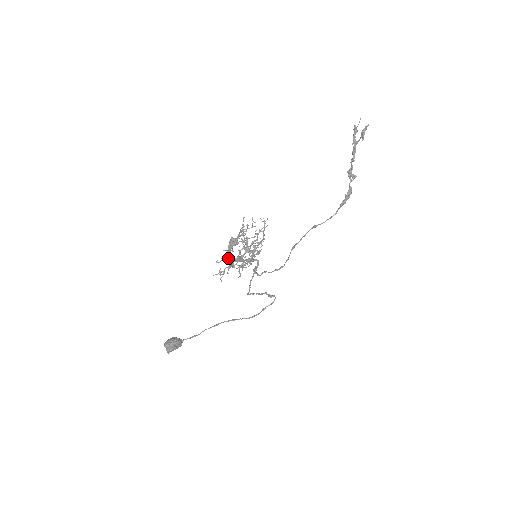
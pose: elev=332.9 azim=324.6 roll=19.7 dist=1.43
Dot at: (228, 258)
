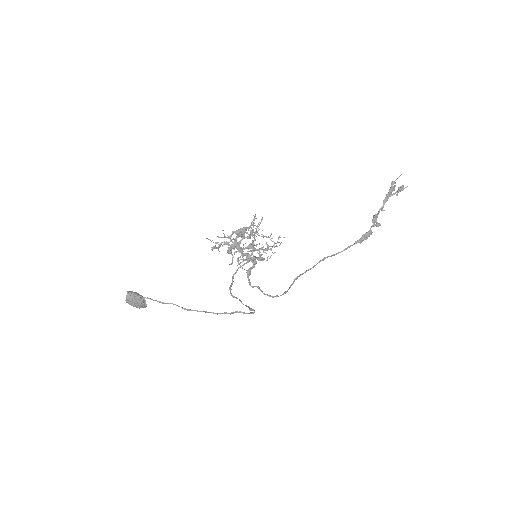
Dot at: (230, 239)
